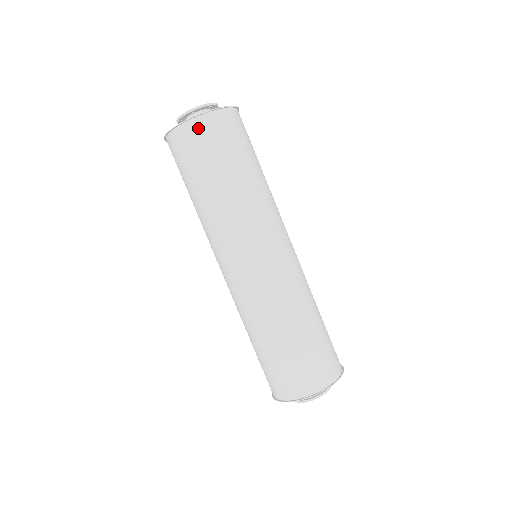
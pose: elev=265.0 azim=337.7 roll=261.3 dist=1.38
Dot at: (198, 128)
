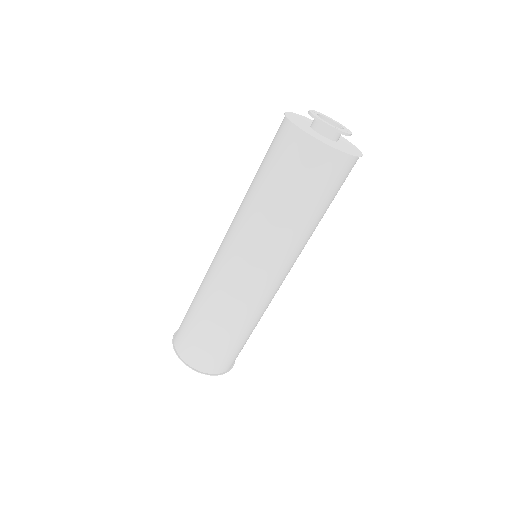
Dot at: (333, 161)
